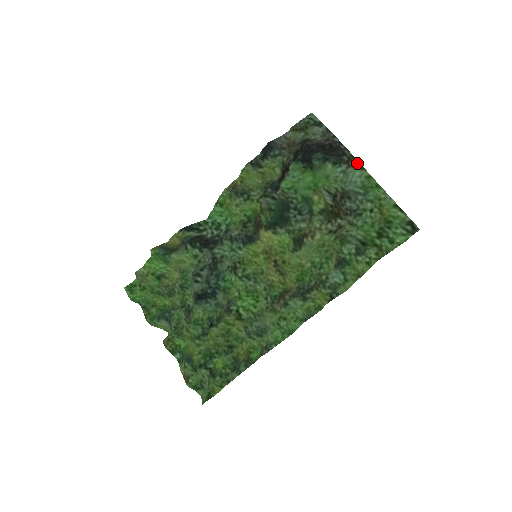
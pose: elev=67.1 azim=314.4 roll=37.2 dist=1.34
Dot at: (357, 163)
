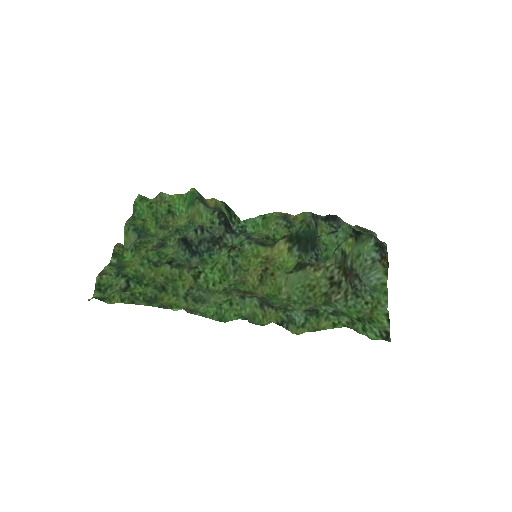
Dot at: (387, 266)
